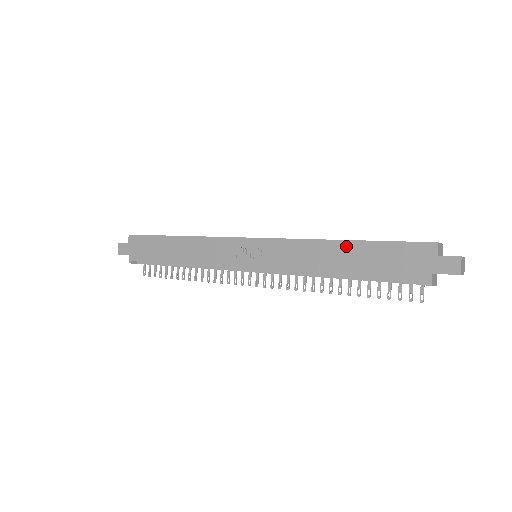
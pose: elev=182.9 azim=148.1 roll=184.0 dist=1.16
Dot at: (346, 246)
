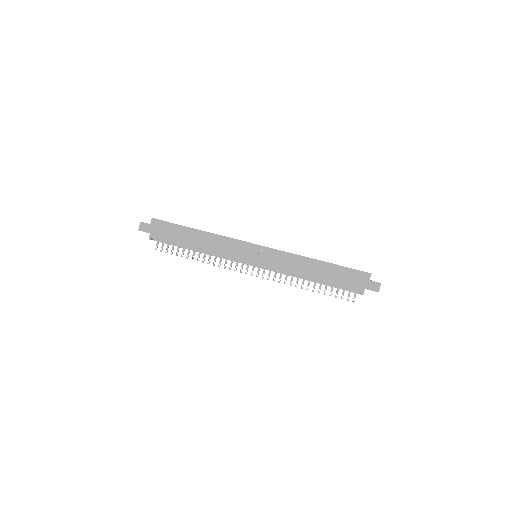
Dot at: (321, 264)
